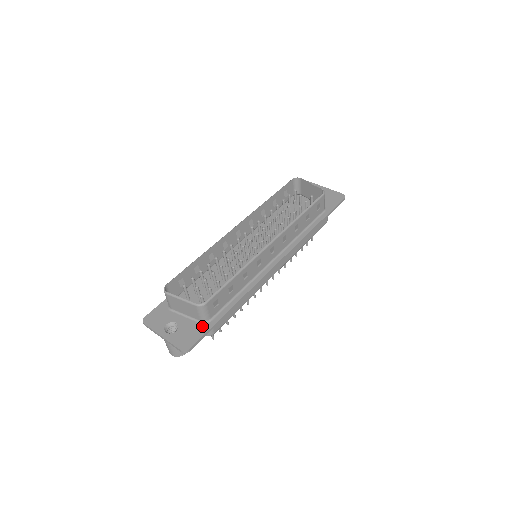
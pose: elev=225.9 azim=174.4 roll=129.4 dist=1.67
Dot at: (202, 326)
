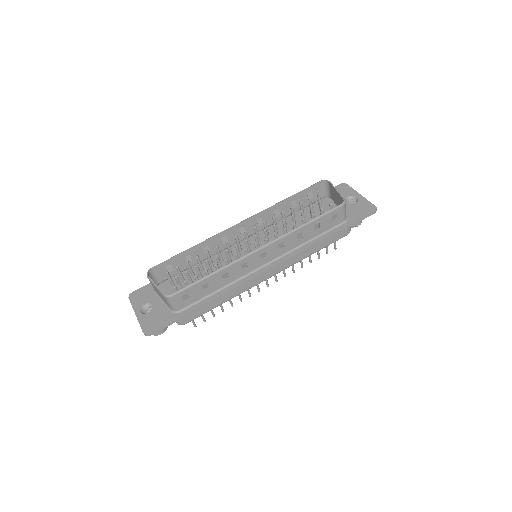
Dot at: (171, 315)
